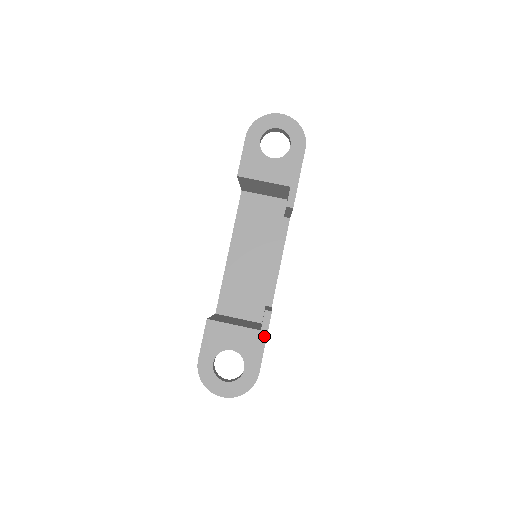
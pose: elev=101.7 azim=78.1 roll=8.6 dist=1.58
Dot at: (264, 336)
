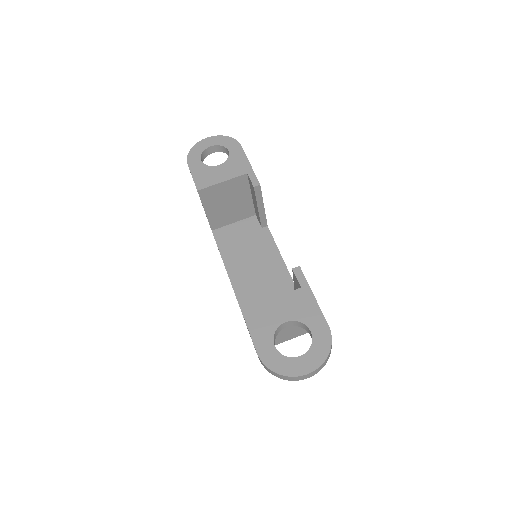
Dot at: (308, 290)
